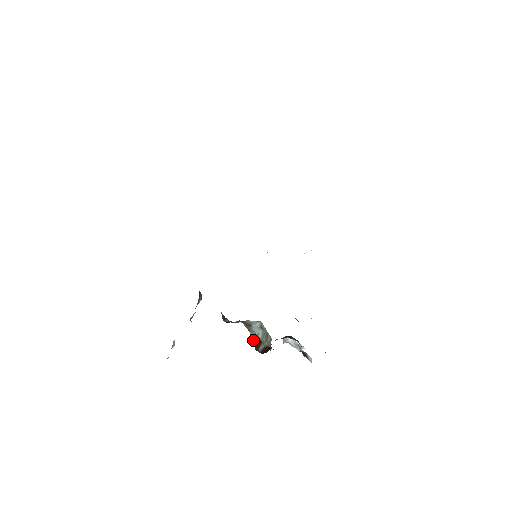
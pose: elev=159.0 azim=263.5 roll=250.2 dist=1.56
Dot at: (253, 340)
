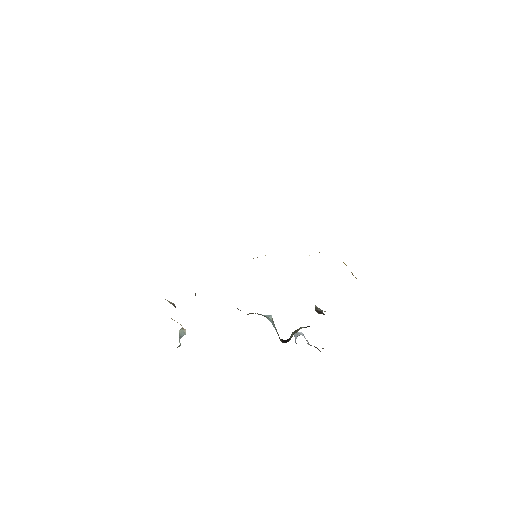
Dot at: occluded
